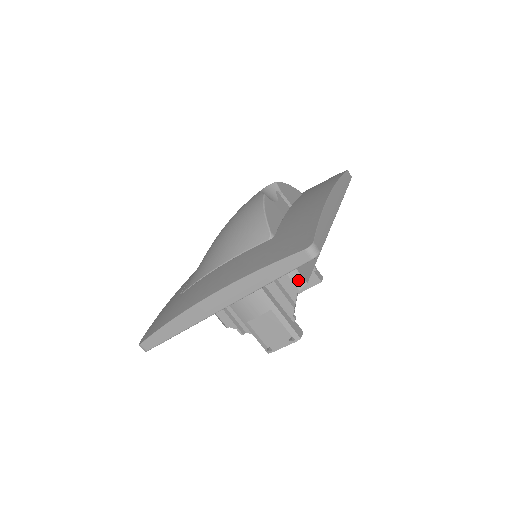
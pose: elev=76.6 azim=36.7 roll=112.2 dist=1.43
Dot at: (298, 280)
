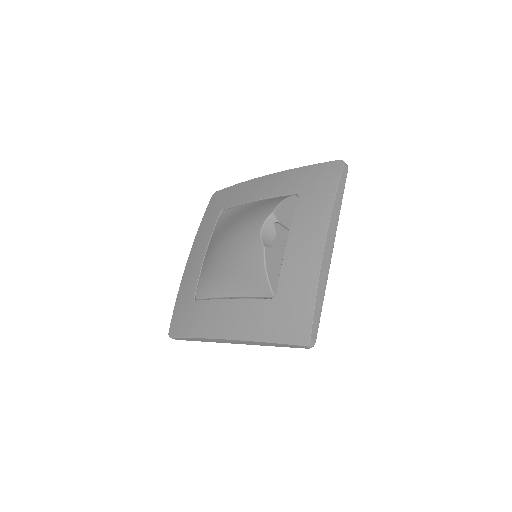
Dot at: occluded
